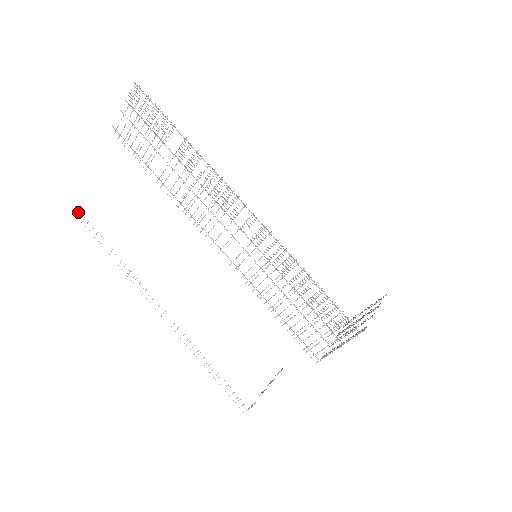
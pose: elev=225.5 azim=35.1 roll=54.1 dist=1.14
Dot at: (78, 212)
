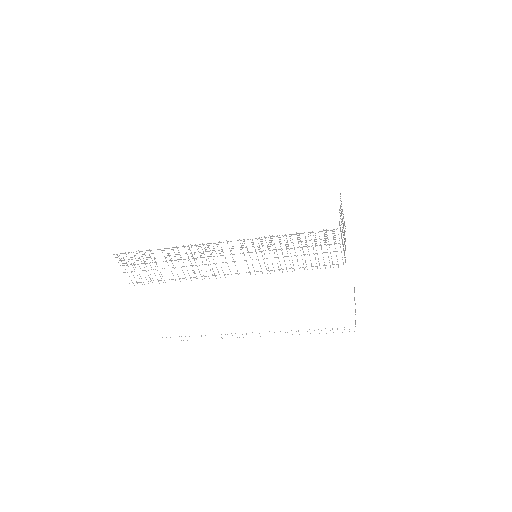
Dot at: occluded
